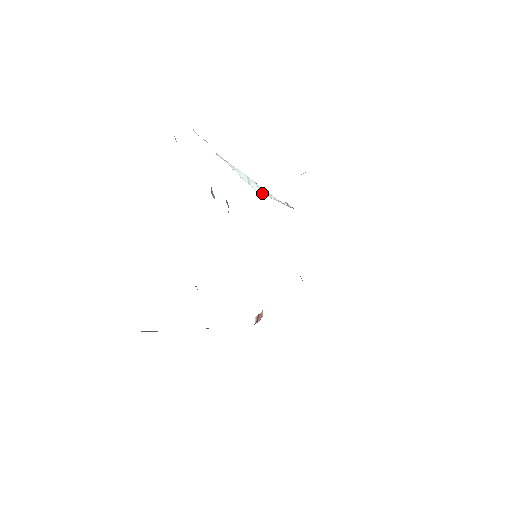
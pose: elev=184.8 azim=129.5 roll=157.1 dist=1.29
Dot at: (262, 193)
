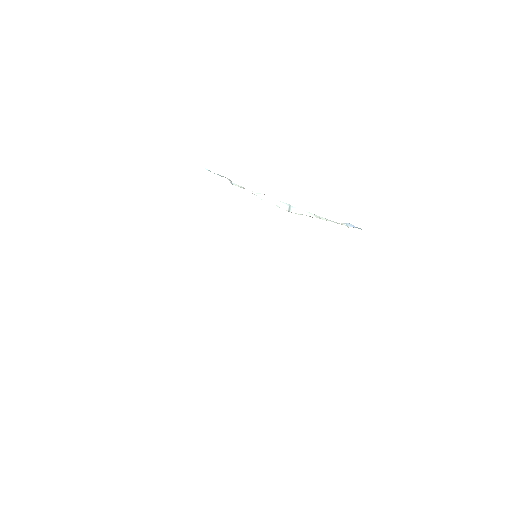
Dot at: (296, 212)
